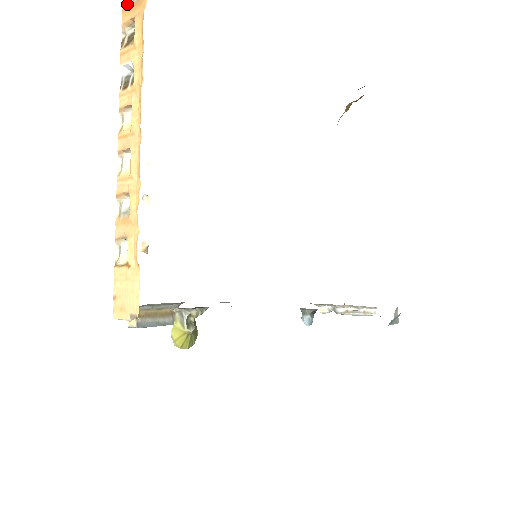
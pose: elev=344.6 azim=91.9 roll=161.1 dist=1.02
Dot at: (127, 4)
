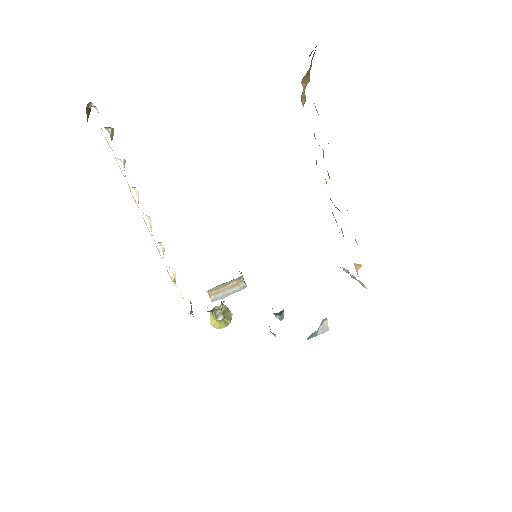
Dot at: (98, 112)
